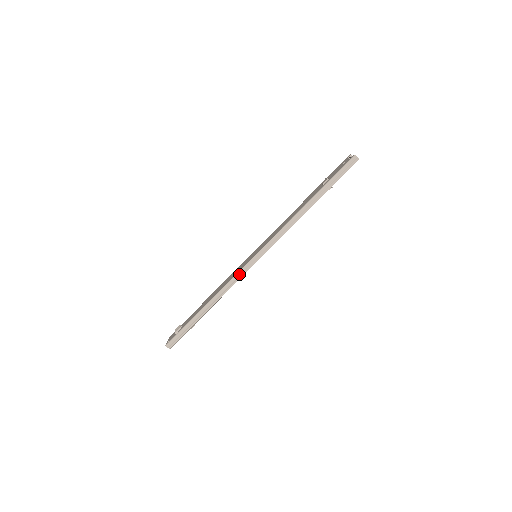
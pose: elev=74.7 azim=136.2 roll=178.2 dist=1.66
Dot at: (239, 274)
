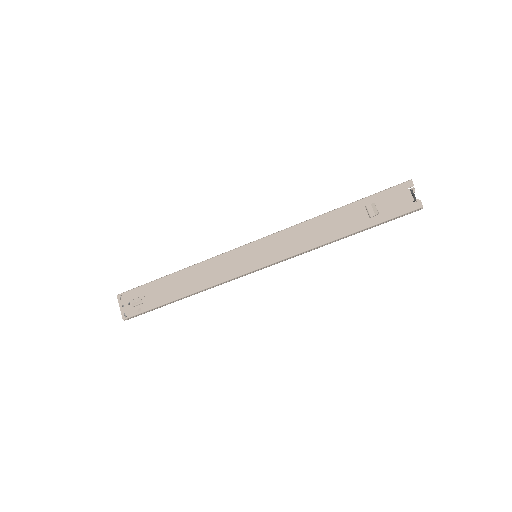
Dot at: occluded
